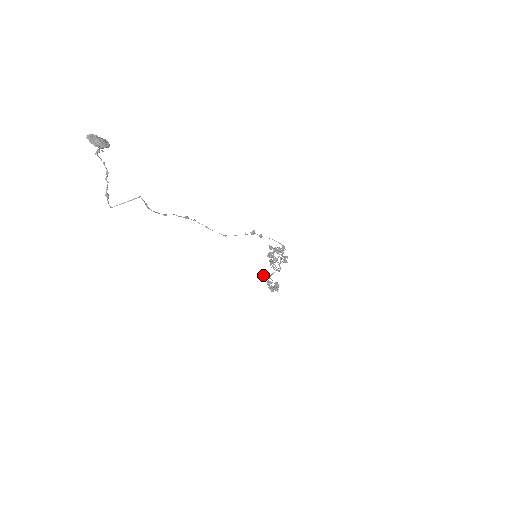
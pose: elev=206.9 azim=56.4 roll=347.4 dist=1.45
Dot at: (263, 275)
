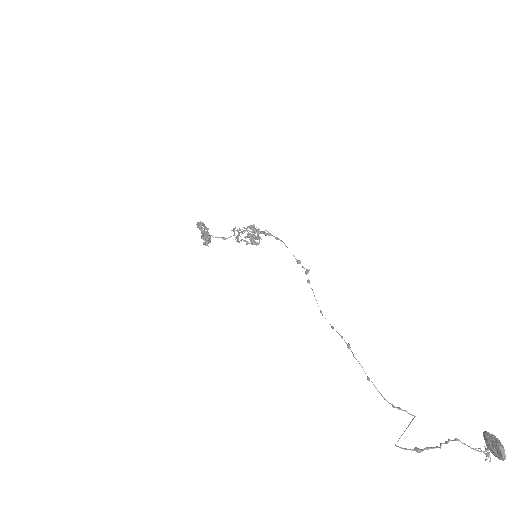
Dot at: (206, 233)
